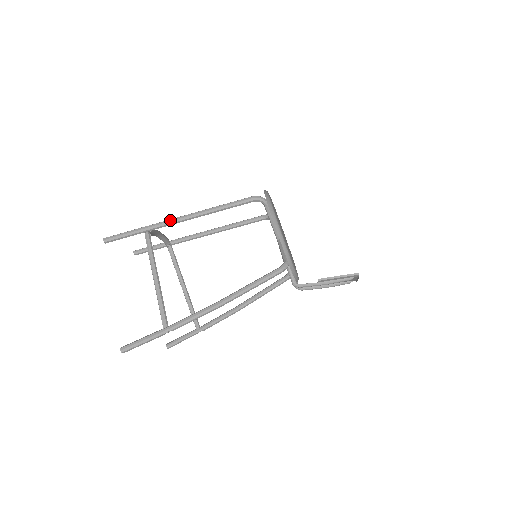
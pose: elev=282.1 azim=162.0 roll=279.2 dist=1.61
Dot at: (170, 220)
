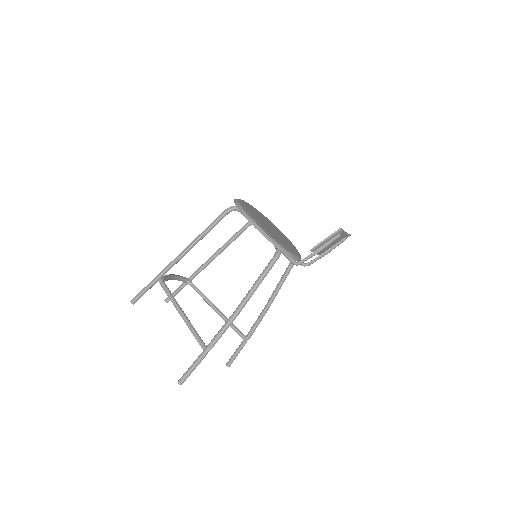
Dot at: (172, 261)
